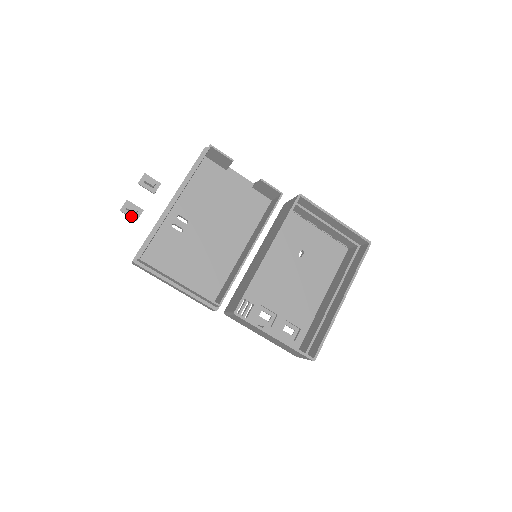
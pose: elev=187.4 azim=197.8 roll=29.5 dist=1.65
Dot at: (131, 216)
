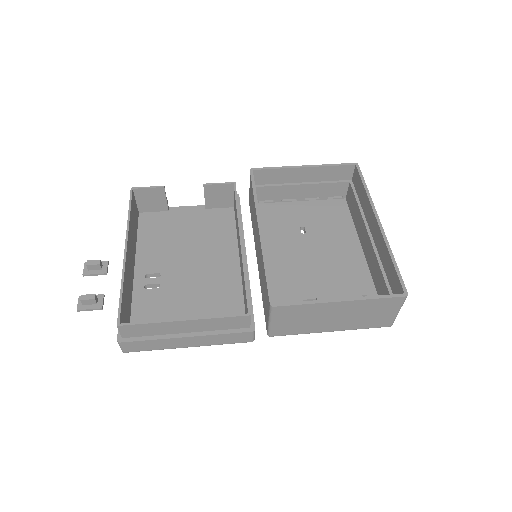
Dot at: (93, 308)
